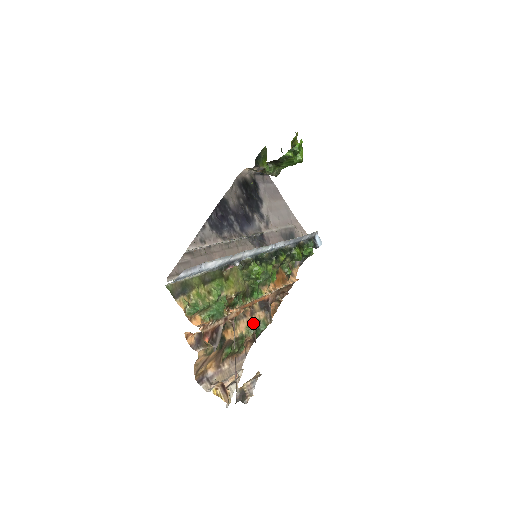
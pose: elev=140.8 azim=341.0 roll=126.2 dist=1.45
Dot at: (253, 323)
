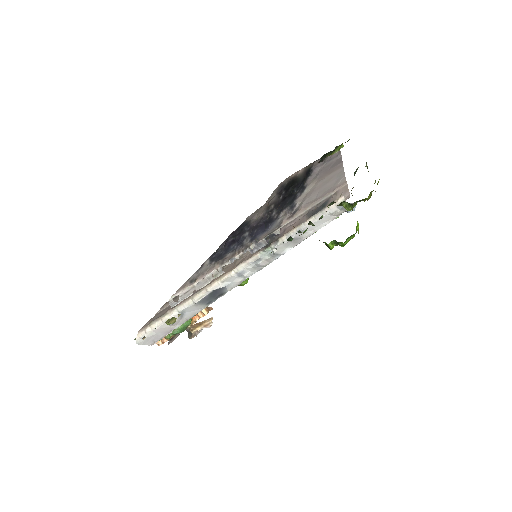
Dot at: occluded
